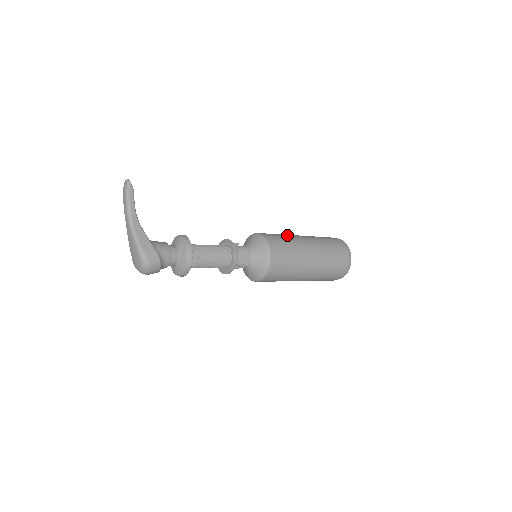
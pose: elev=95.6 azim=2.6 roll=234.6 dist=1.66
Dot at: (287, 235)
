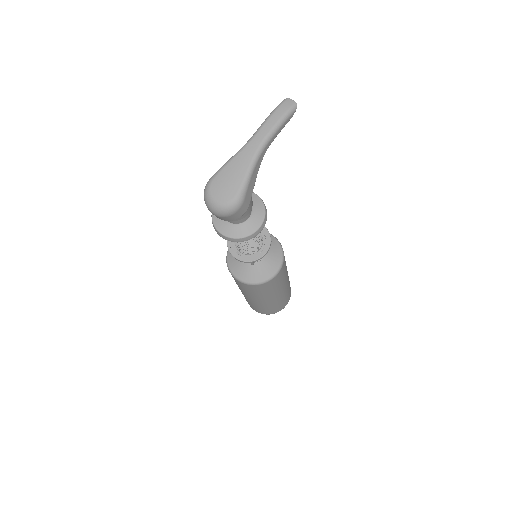
Dot at: occluded
